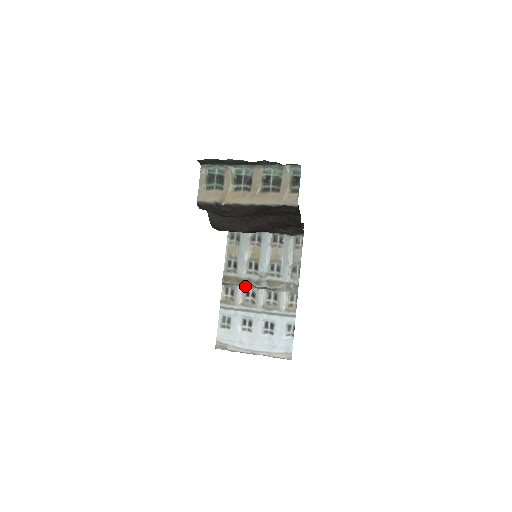
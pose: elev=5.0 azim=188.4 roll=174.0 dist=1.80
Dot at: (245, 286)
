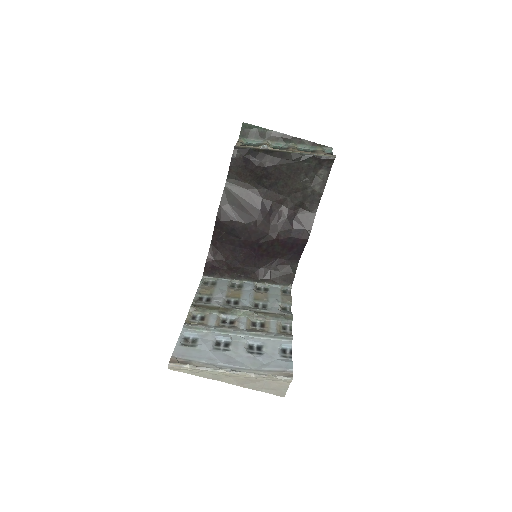
Dot at: (222, 312)
